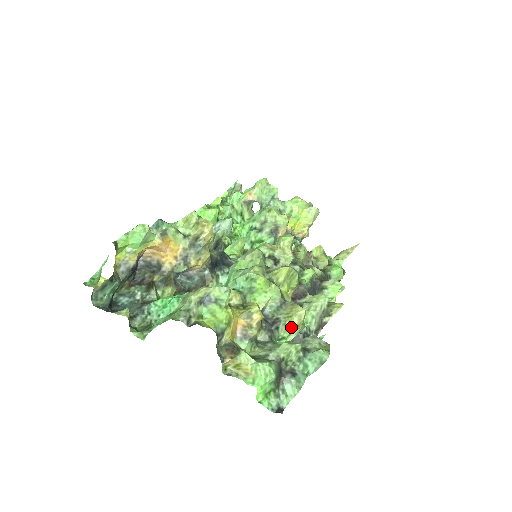
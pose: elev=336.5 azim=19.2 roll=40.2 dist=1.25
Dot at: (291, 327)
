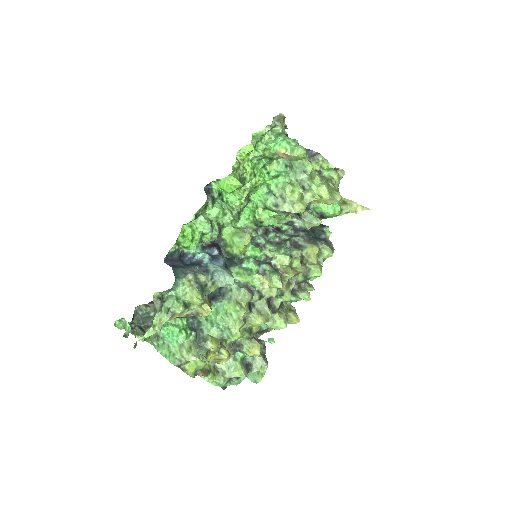
Dot at: (248, 355)
